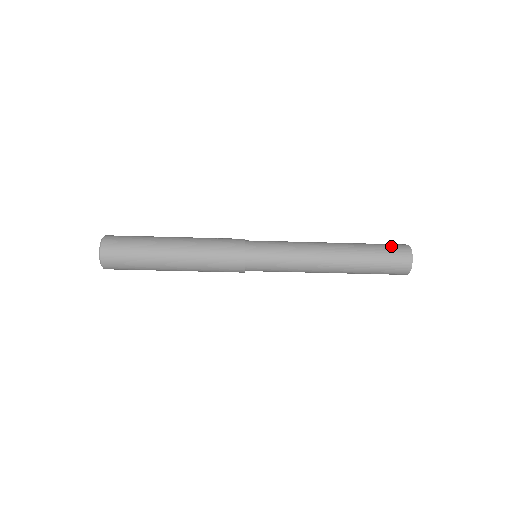
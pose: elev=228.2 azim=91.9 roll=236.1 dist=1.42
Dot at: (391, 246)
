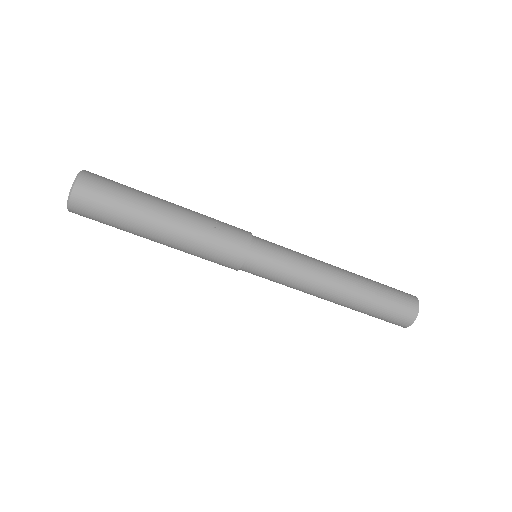
Dot at: (401, 302)
